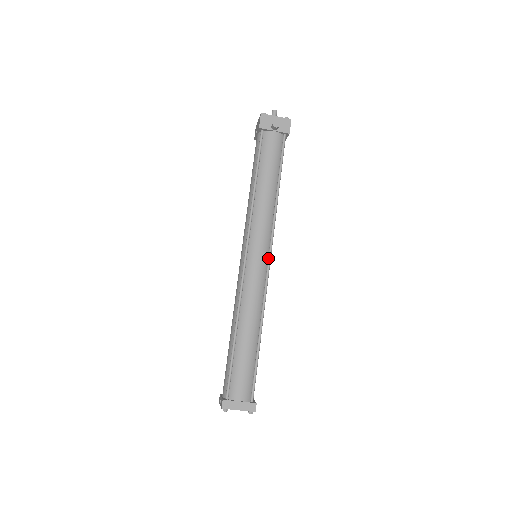
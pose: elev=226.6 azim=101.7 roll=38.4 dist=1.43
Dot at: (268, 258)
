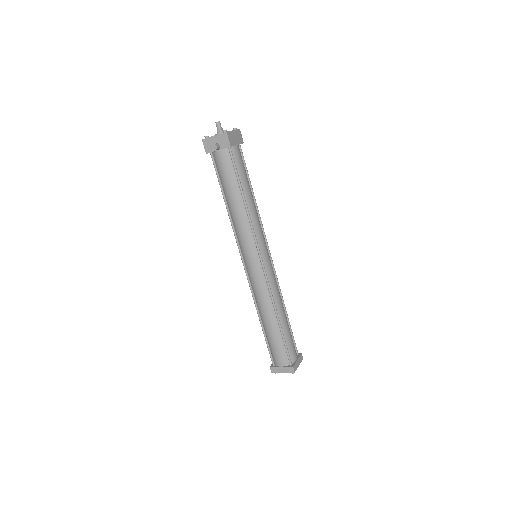
Dot at: (260, 260)
